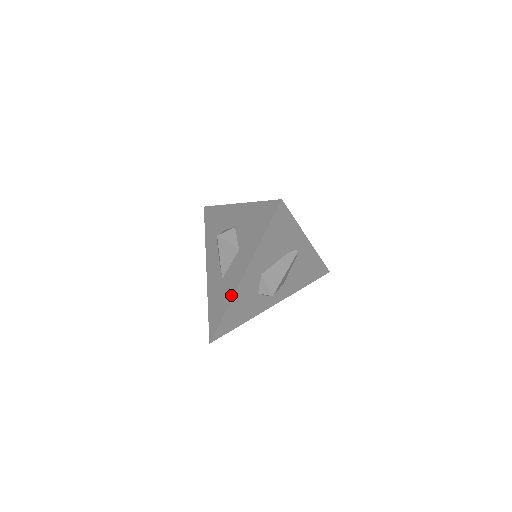
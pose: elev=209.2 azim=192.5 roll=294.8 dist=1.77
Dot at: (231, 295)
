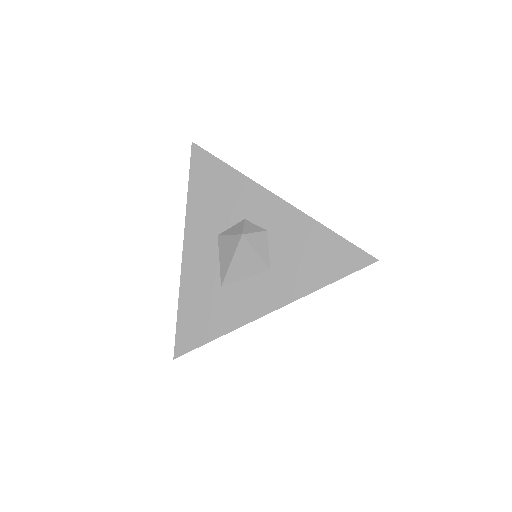
Dot at: (239, 322)
